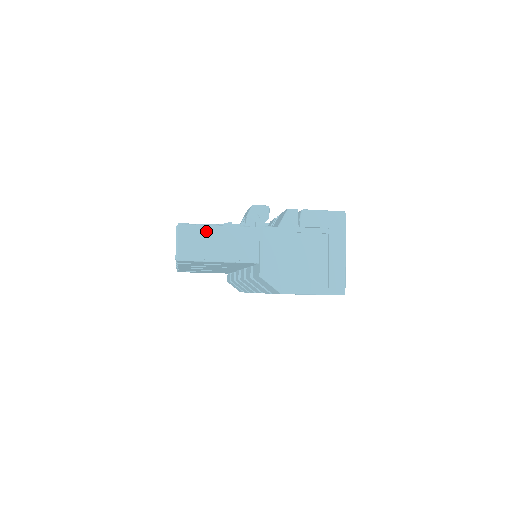
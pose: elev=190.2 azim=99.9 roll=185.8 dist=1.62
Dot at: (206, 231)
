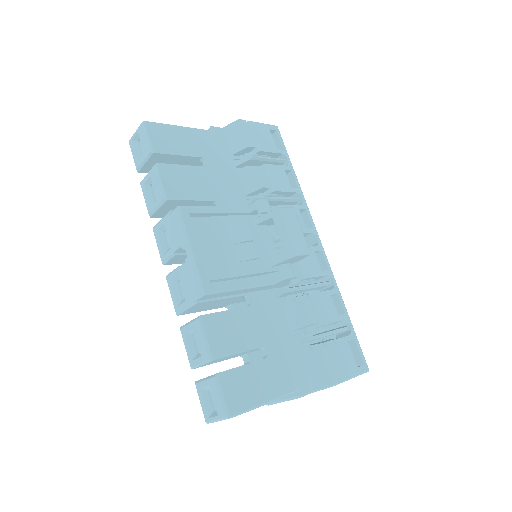
Dot at: (250, 410)
